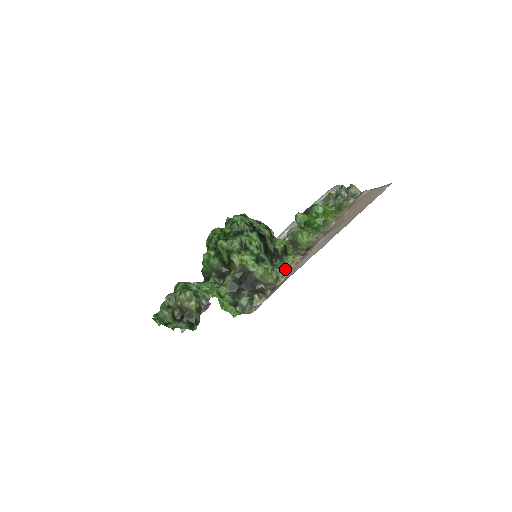
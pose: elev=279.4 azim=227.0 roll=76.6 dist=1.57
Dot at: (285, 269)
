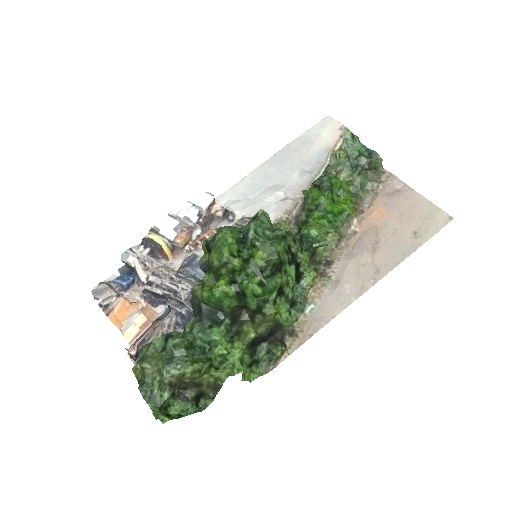
Dot at: (305, 301)
